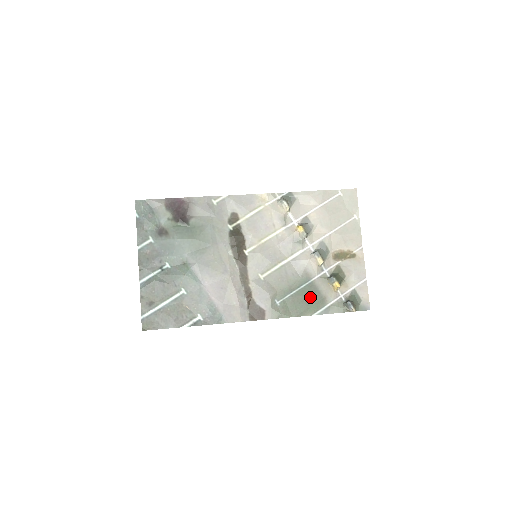
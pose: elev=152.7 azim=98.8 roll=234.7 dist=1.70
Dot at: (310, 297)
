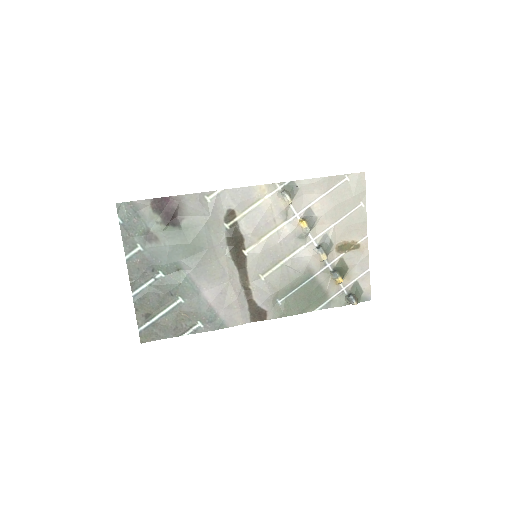
Dot at: (312, 294)
